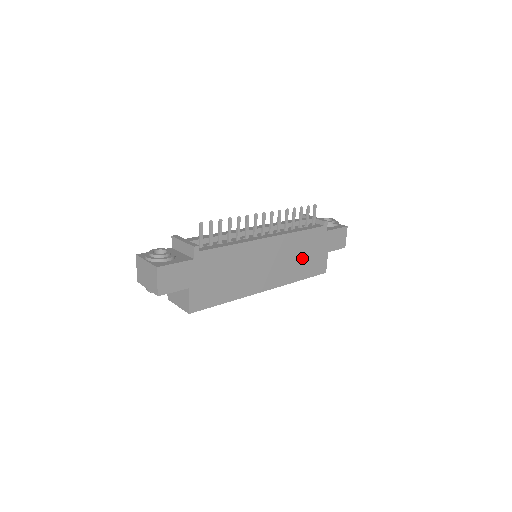
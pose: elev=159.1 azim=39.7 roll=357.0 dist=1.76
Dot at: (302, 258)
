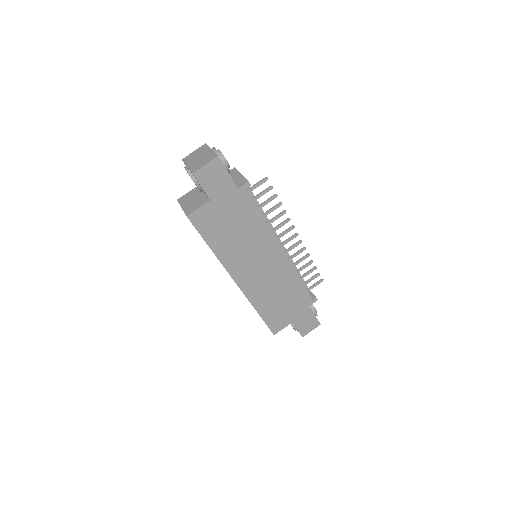
Dot at: (278, 299)
